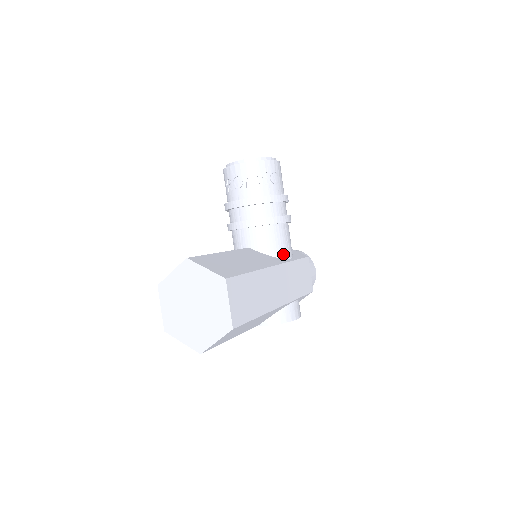
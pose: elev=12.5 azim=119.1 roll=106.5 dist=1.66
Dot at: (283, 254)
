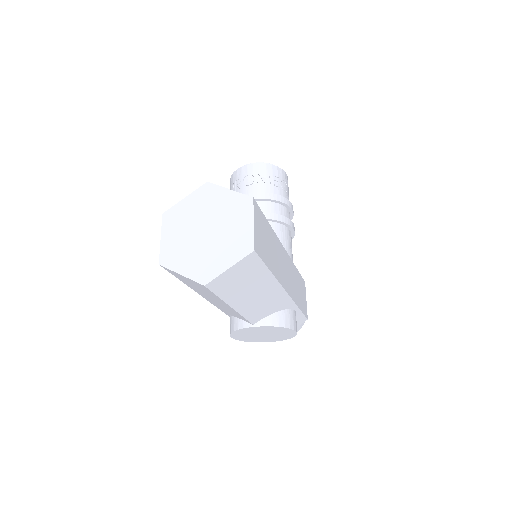
Dot at: occluded
